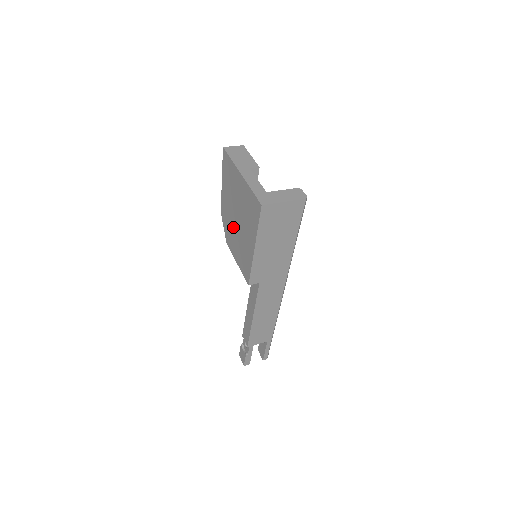
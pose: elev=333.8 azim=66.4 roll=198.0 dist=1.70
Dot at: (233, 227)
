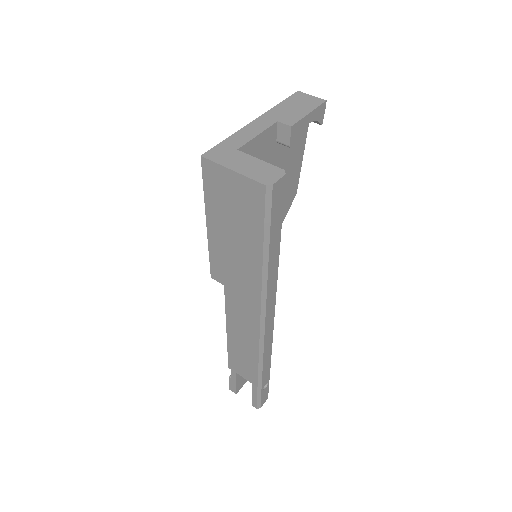
Dot at: occluded
